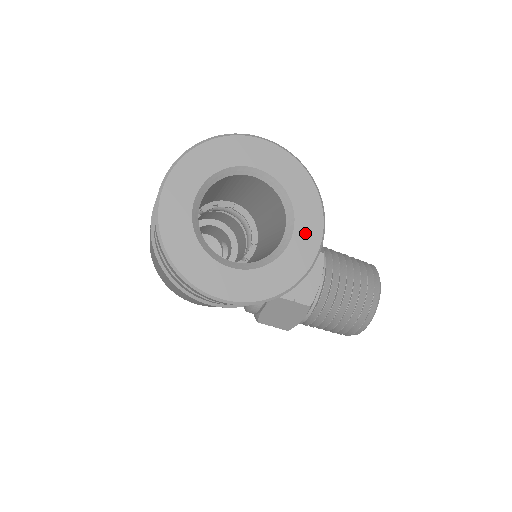
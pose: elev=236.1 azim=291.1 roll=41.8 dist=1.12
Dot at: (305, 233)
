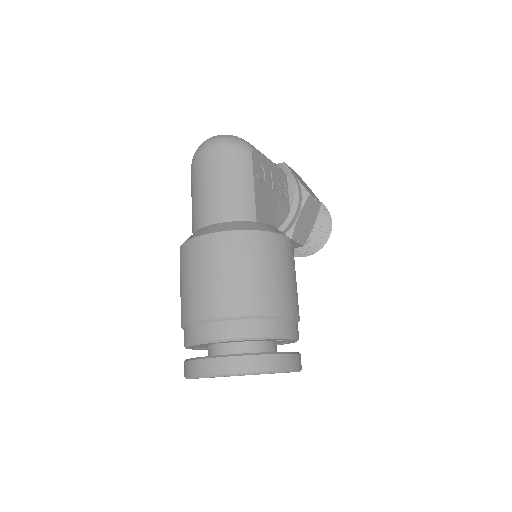
Dot at: occluded
